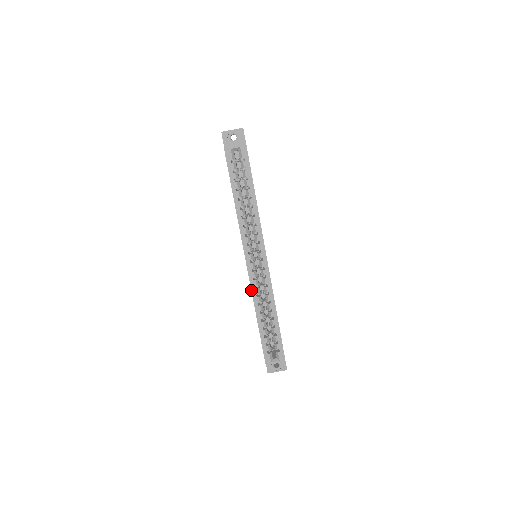
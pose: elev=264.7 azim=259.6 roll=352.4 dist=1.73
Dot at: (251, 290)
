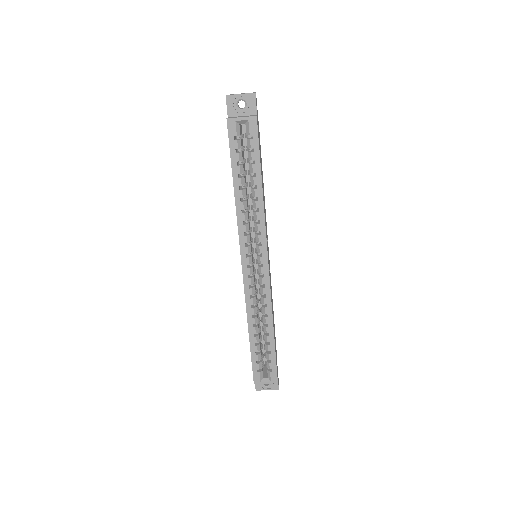
Dot at: (245, 299)
